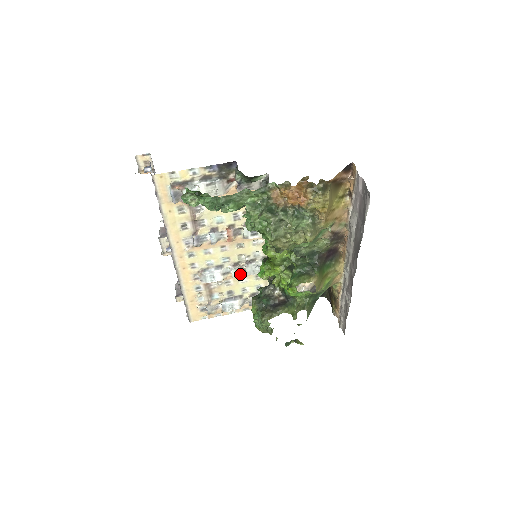
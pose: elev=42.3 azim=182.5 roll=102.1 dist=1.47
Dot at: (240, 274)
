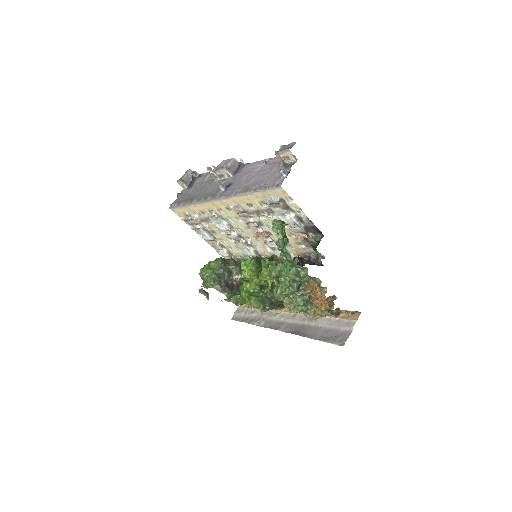
Dot at: (234, 239)
